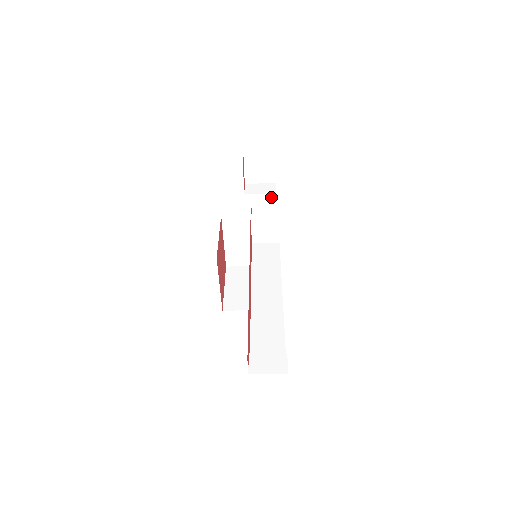
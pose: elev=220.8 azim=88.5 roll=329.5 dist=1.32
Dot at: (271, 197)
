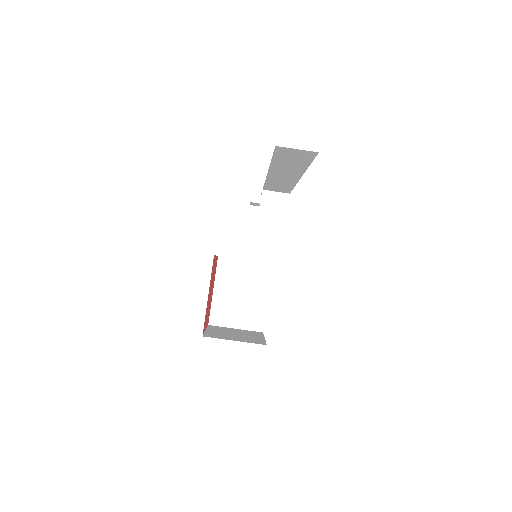
Dot at: occluded
